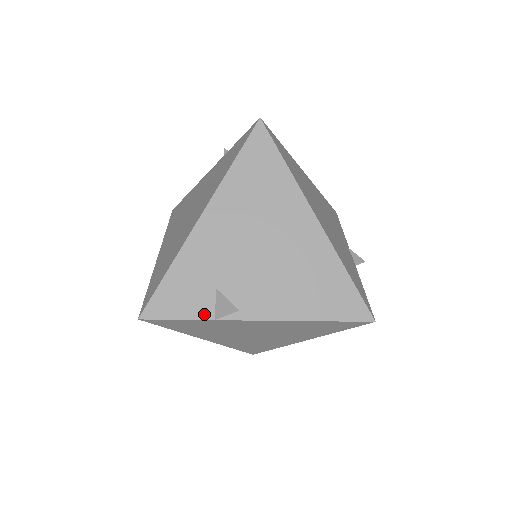
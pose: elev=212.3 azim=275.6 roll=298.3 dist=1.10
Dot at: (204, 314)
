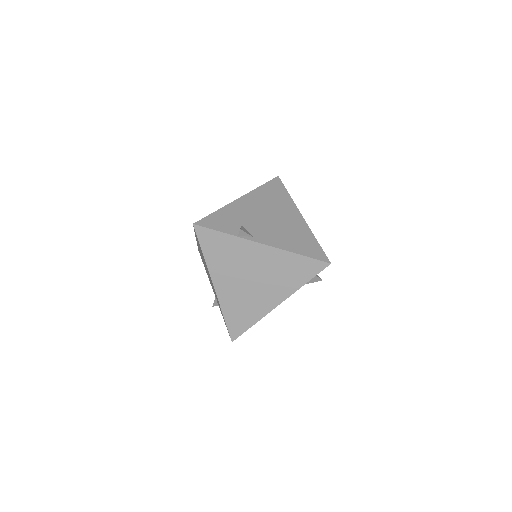
Dot at: (232, 233)
